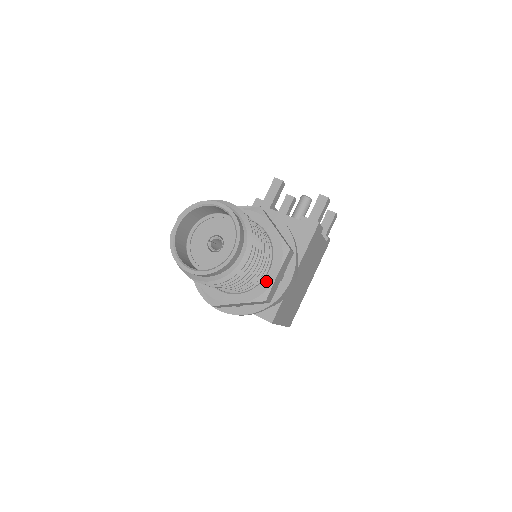
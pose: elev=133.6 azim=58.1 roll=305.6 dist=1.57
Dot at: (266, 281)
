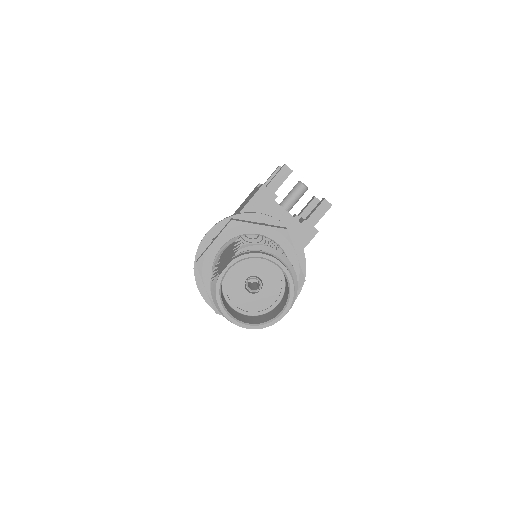
Dot at: occluded
